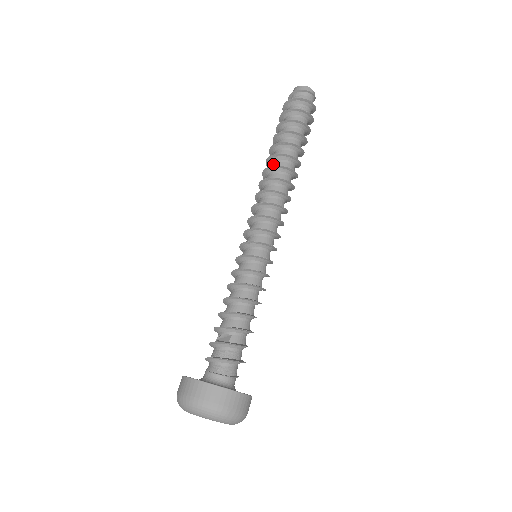
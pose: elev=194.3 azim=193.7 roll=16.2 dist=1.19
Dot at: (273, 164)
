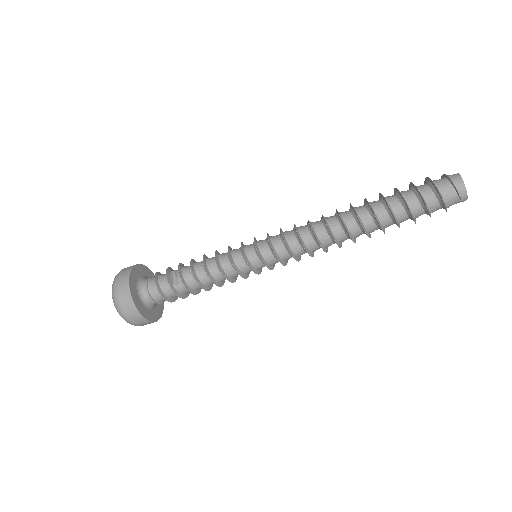
Dot at: (348, 216)
